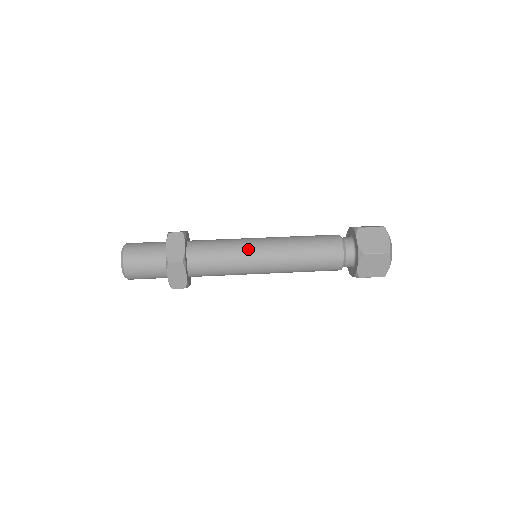
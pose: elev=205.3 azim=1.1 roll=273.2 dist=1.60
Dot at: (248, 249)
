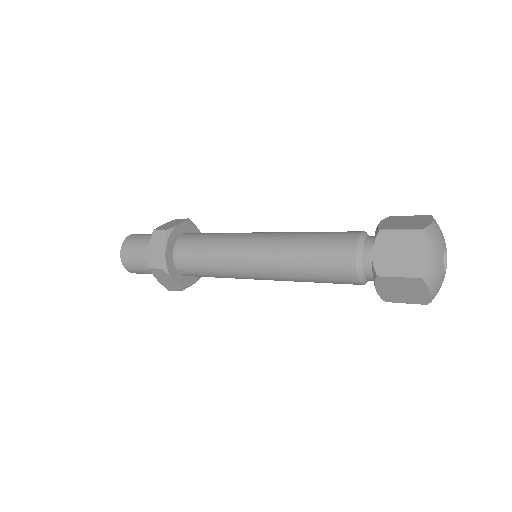
Dot at: (242, 234)
